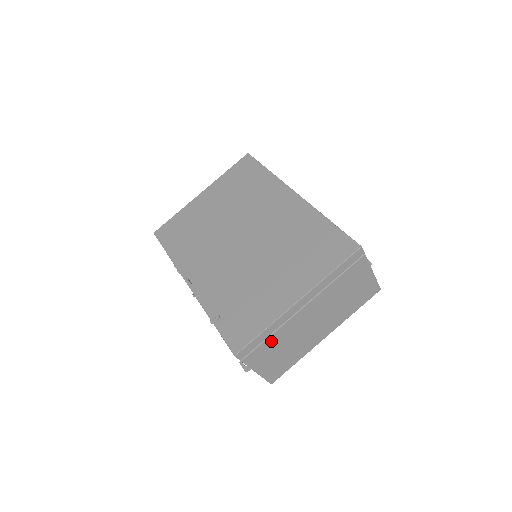
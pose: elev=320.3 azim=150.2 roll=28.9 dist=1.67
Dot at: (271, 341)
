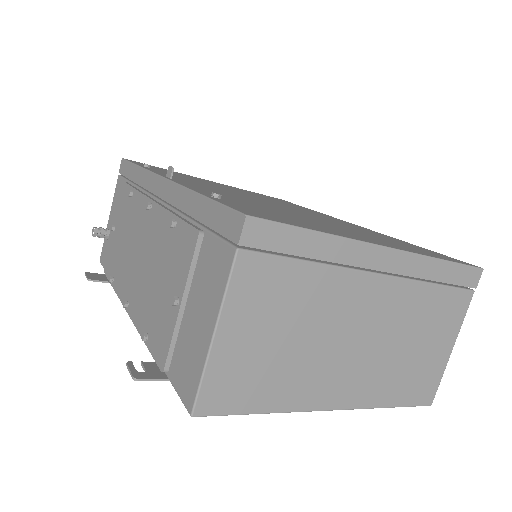
Dot at: (299, 279)
